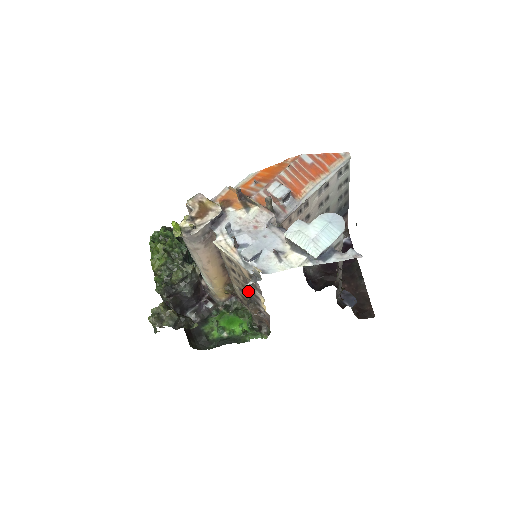
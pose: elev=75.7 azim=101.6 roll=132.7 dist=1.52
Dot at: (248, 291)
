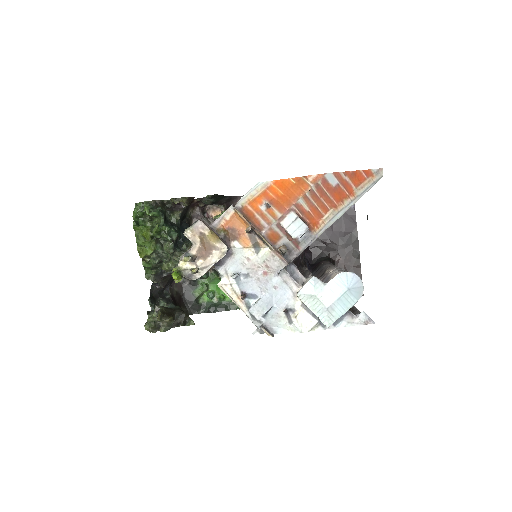
Dot at: occluded
